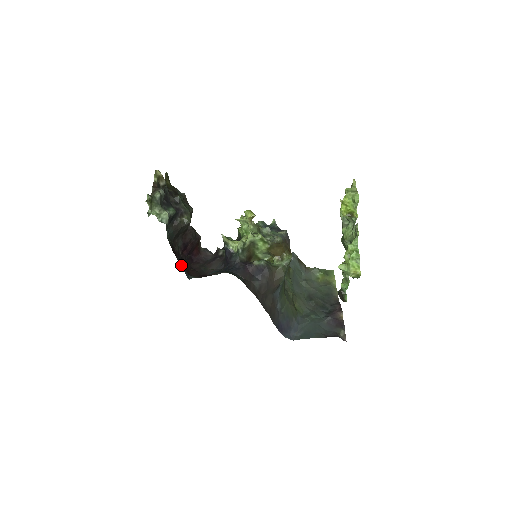
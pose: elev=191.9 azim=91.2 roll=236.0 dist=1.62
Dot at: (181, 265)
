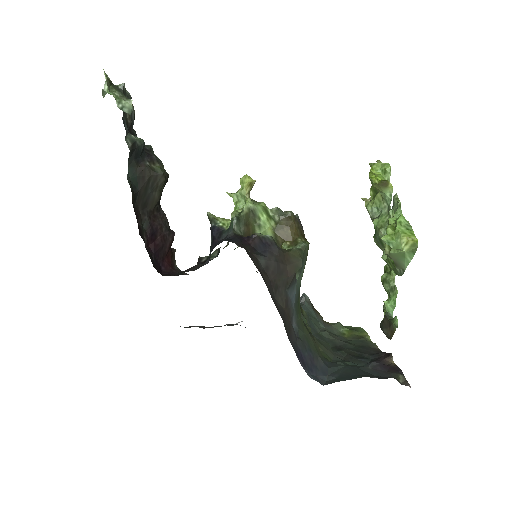
Dot at: occluded
